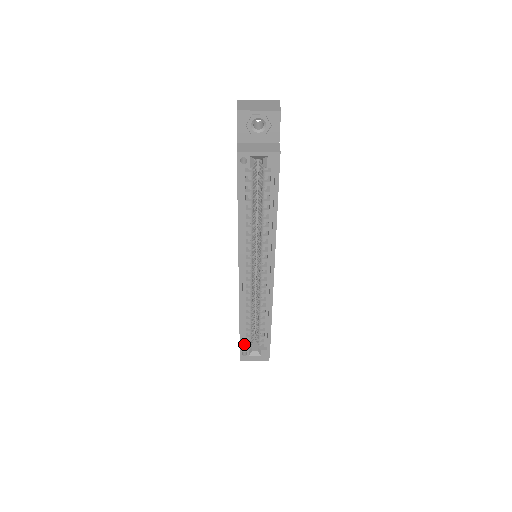
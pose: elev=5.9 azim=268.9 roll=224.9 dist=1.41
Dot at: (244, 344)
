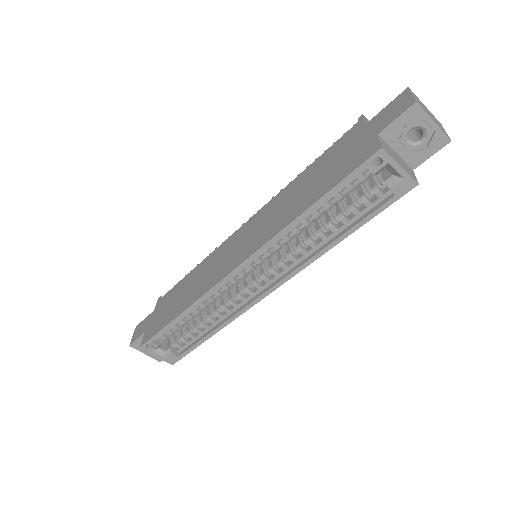
Dot at: occluded
